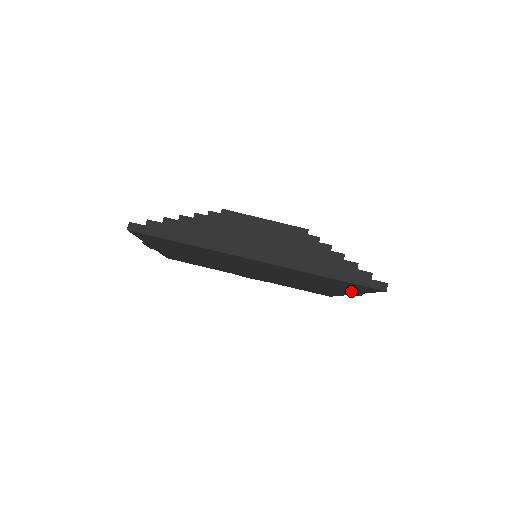
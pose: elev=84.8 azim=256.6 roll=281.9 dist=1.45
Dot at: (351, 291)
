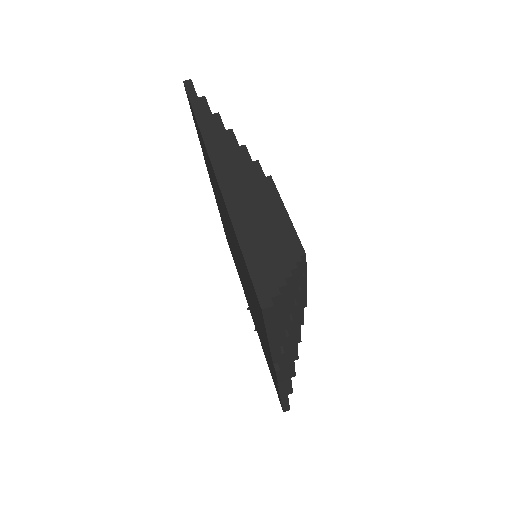
Dot at: occluded
